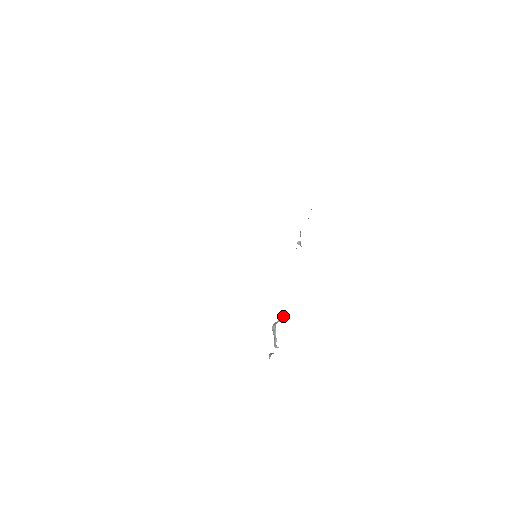
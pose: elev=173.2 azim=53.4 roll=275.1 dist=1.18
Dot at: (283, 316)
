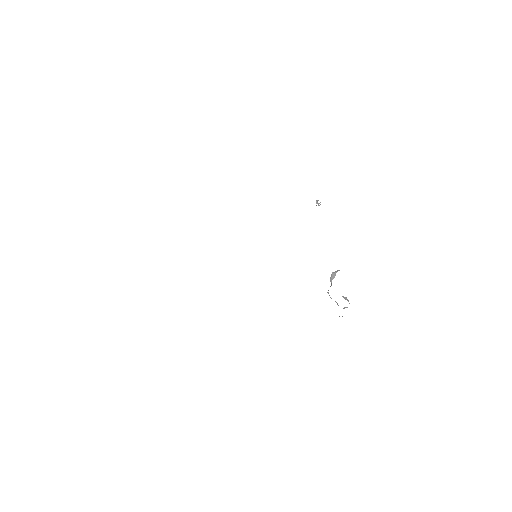
Dot at: (333, 278)
